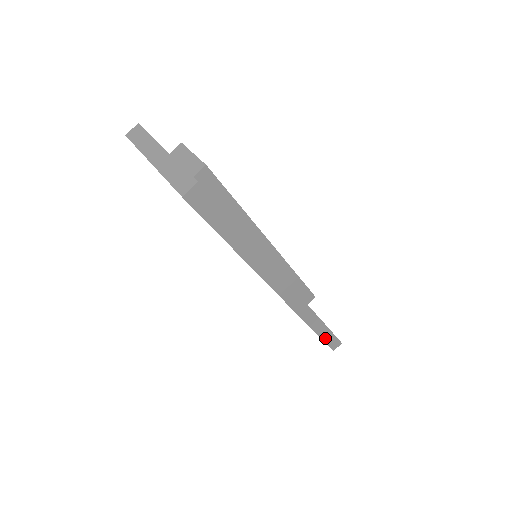
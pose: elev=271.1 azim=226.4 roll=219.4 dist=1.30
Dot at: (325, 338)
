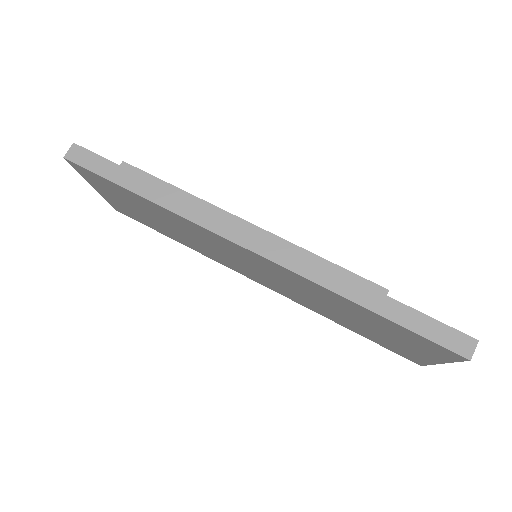
Dot at: (414, 327)
